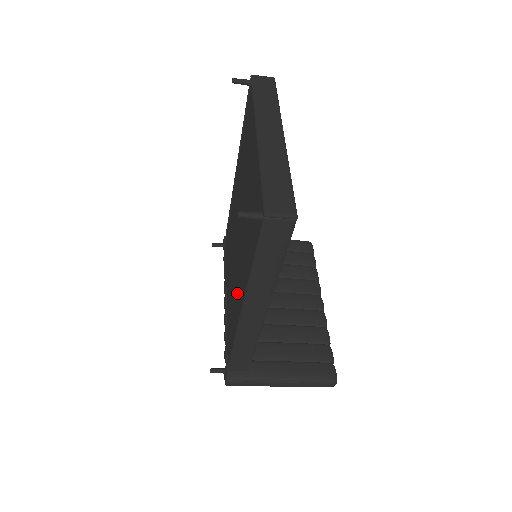
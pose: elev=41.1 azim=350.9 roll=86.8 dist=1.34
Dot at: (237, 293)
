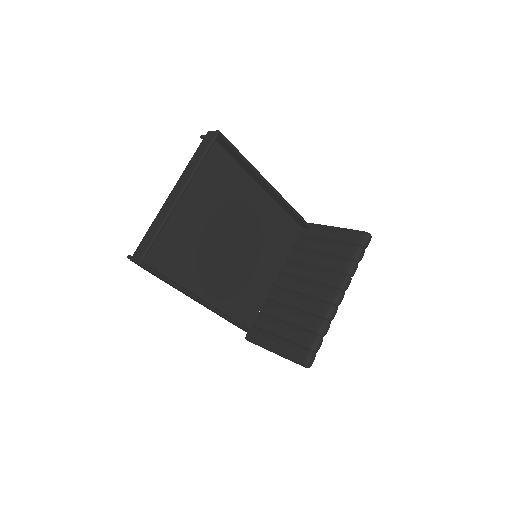
Dot at: (221, 285)
